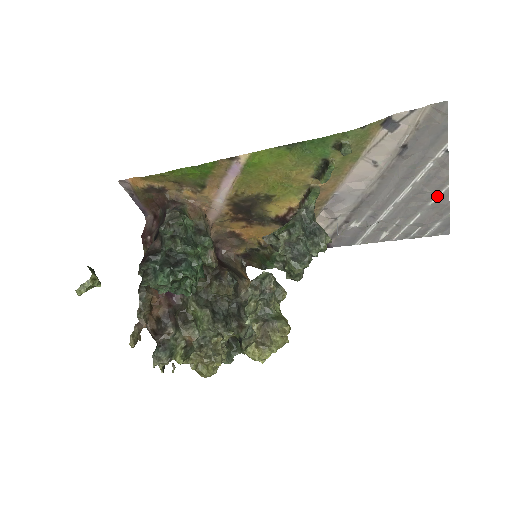
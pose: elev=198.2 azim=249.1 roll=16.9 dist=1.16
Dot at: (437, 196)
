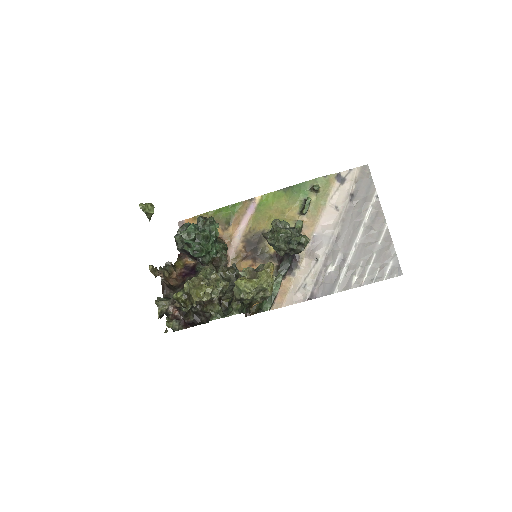
Dot at: (382, 235)
